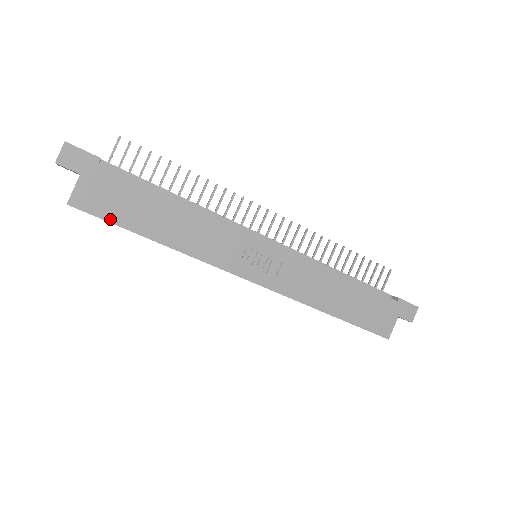
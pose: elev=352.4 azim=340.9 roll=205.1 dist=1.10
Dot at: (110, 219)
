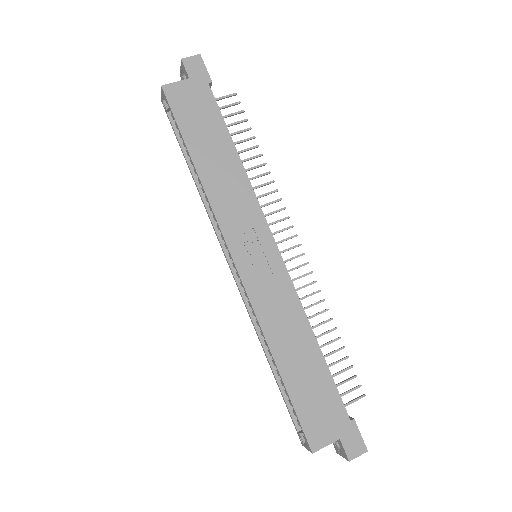
Dot at: (178, 120)
